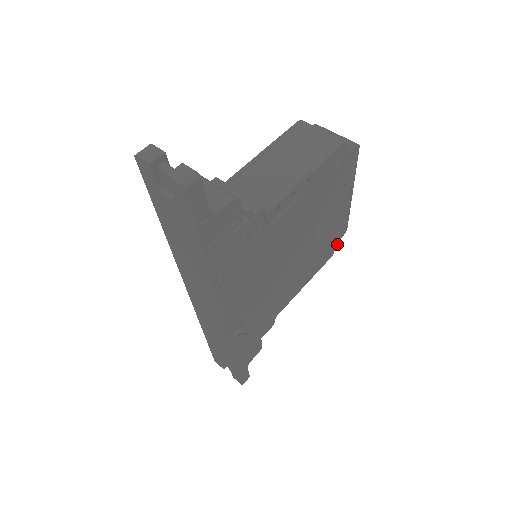
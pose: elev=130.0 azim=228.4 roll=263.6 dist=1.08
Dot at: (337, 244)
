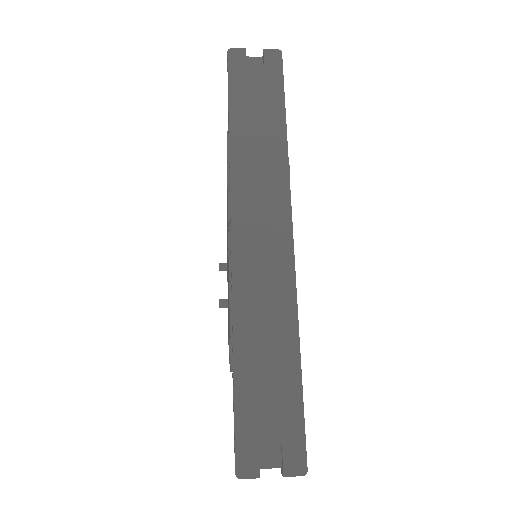
Dot at: occluded
